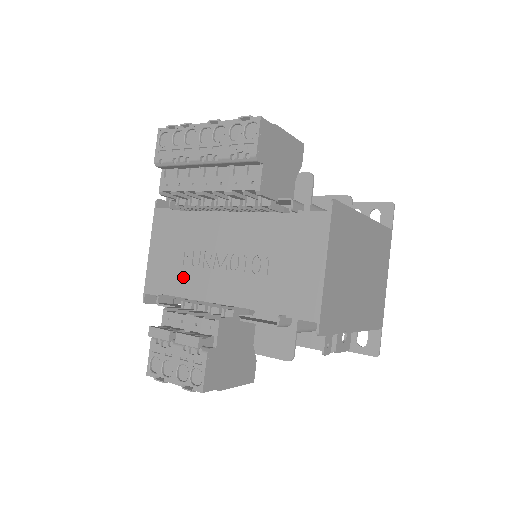
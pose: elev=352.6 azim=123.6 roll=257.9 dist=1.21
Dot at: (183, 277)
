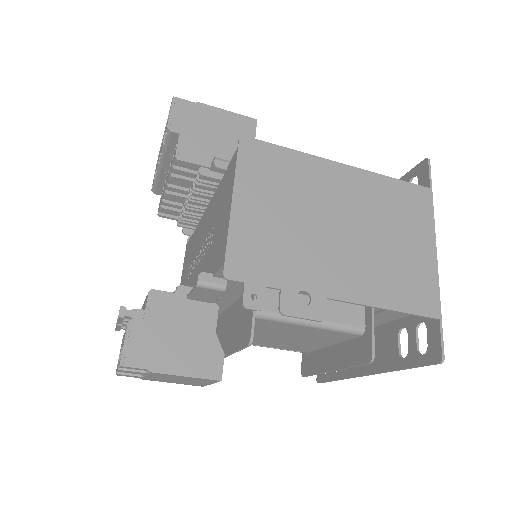
Dot at: occluded
